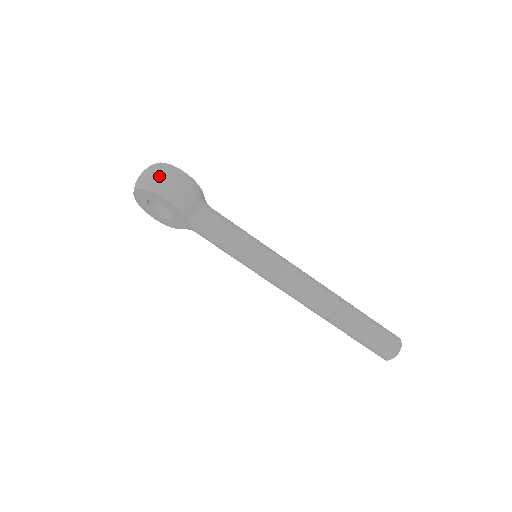
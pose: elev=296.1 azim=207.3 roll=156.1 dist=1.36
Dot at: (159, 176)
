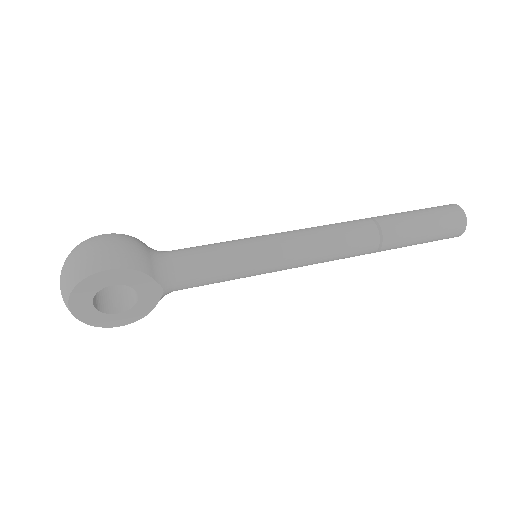
Dot at: (80, 257)
